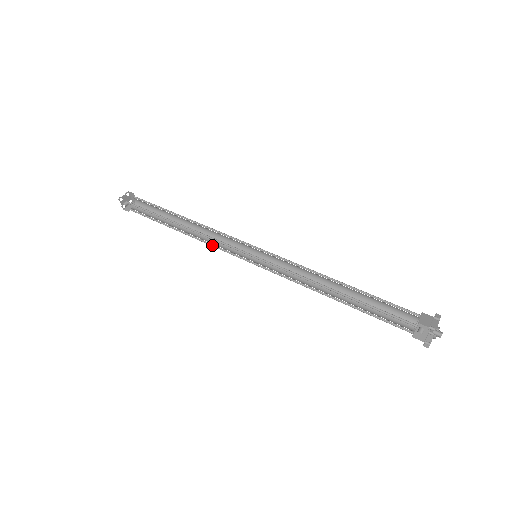
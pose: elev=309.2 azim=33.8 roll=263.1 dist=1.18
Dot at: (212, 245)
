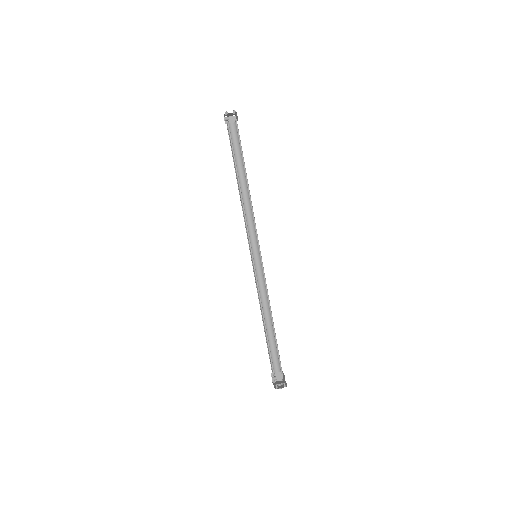
Dot at: occluded
